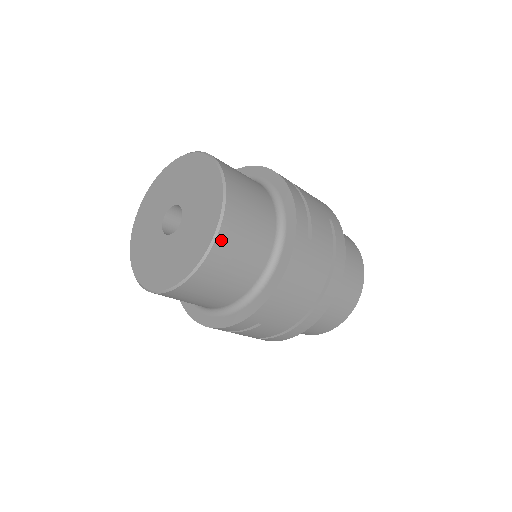
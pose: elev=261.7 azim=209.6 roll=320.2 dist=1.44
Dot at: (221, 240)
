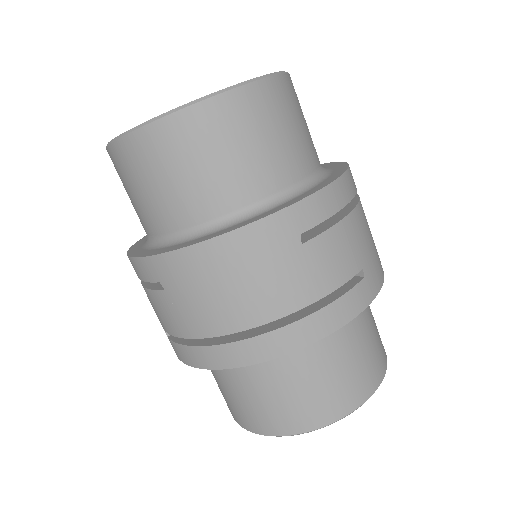
Dot at: (192, 116)
